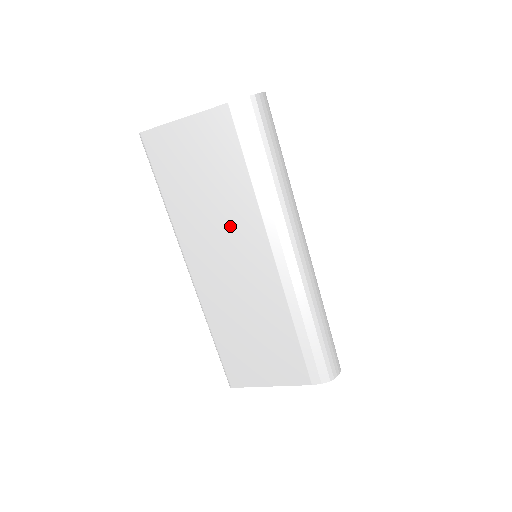
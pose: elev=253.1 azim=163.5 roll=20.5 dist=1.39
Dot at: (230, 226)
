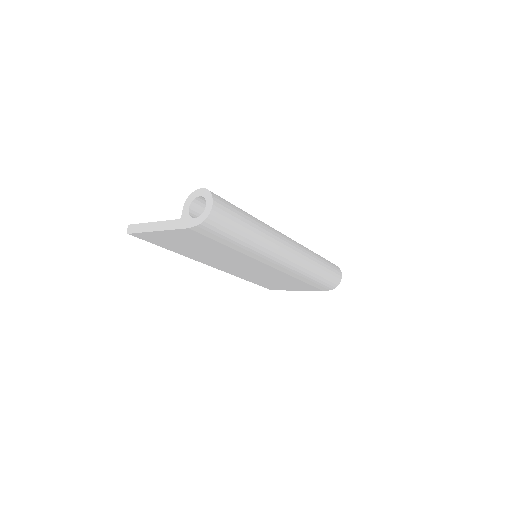
Dot at: (229, 258)
